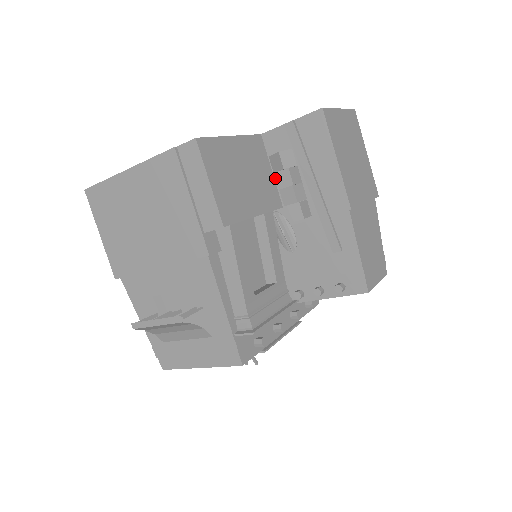
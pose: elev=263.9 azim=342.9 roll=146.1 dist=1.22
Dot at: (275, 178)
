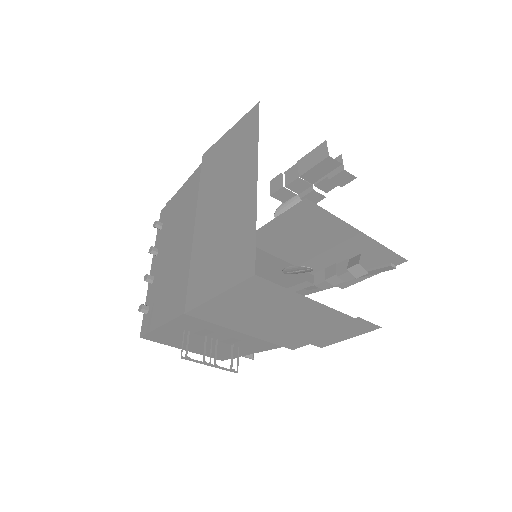
Dot at: (337, 254)
